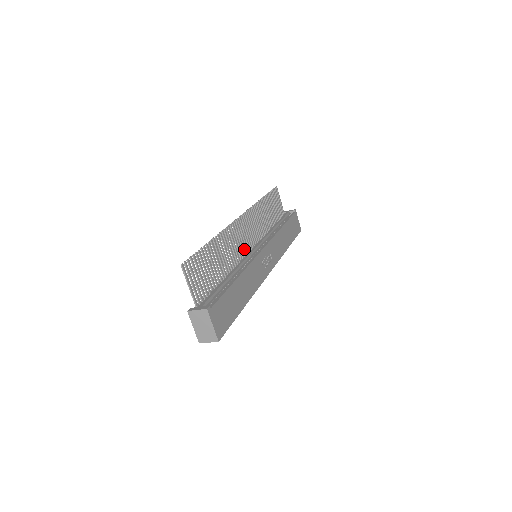
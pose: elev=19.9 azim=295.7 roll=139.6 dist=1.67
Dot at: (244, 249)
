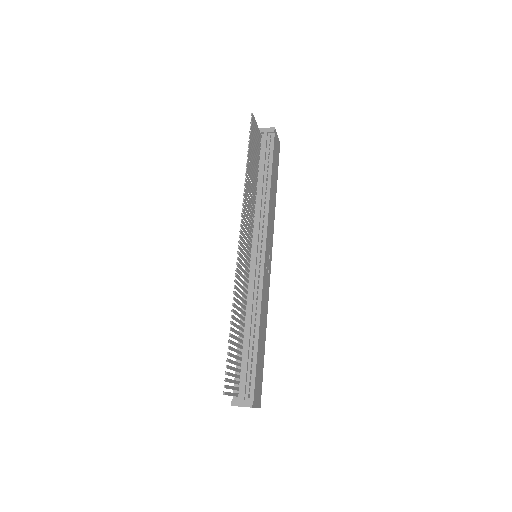
Dot at: (247, 265)
